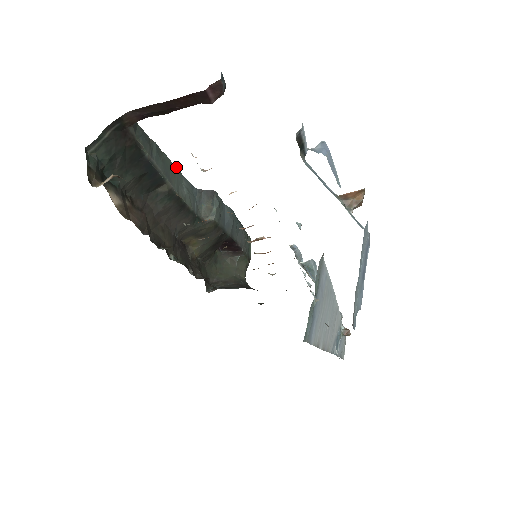
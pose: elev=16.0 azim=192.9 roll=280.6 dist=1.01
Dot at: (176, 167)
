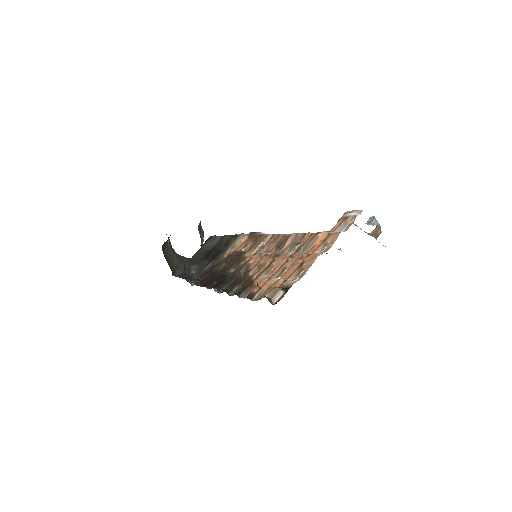
Dot at: occluded
